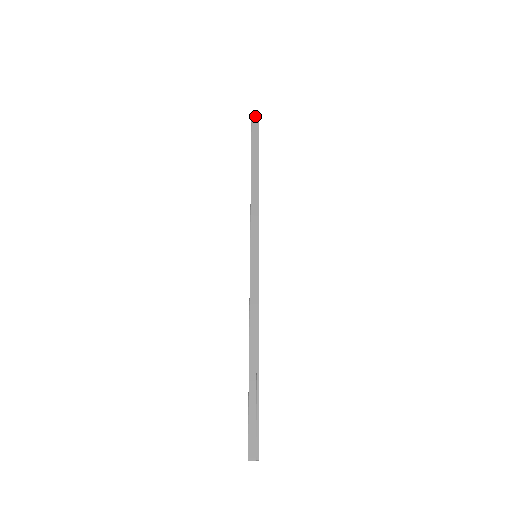
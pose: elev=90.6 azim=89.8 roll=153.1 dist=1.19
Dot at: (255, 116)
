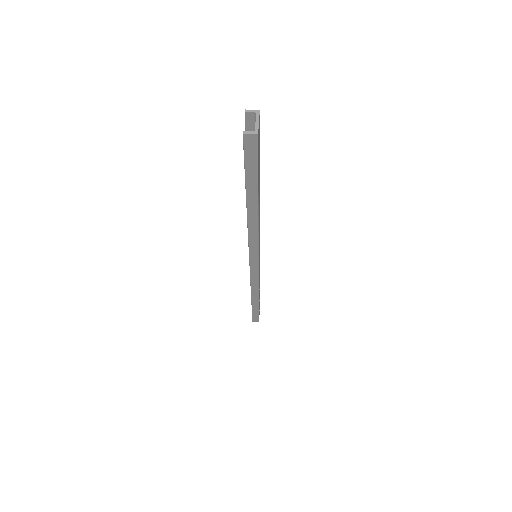
Dot at: occluded
